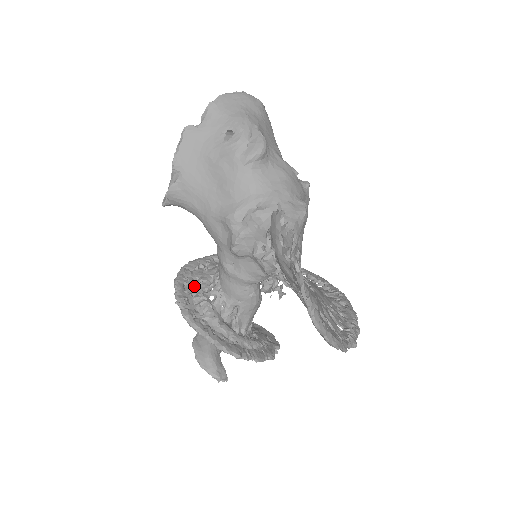
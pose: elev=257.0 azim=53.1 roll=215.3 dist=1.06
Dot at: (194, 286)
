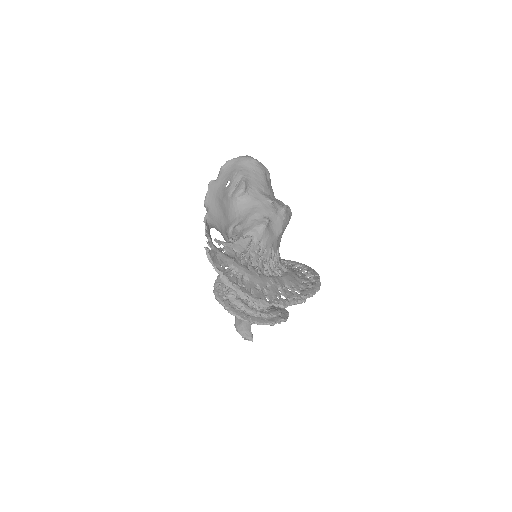
Dot at: occluded
